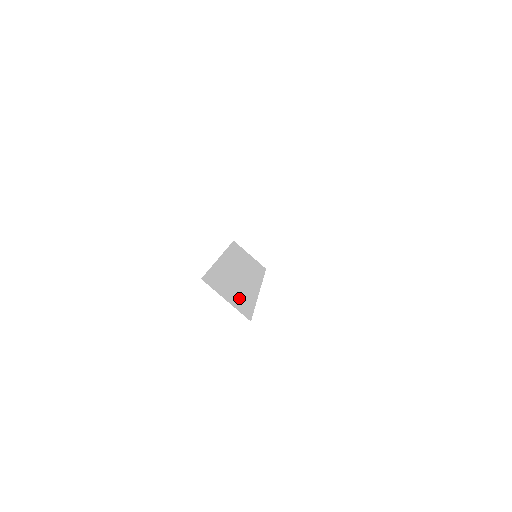
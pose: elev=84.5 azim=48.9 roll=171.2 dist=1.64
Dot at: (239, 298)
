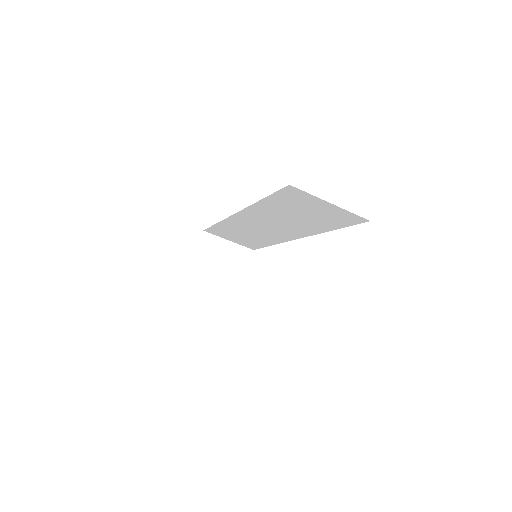
Dot at: occluded
